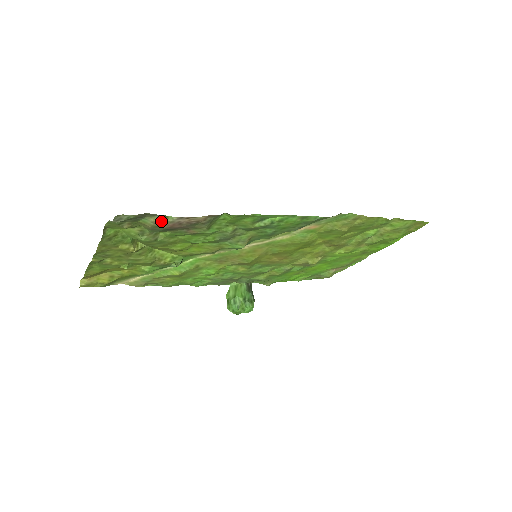
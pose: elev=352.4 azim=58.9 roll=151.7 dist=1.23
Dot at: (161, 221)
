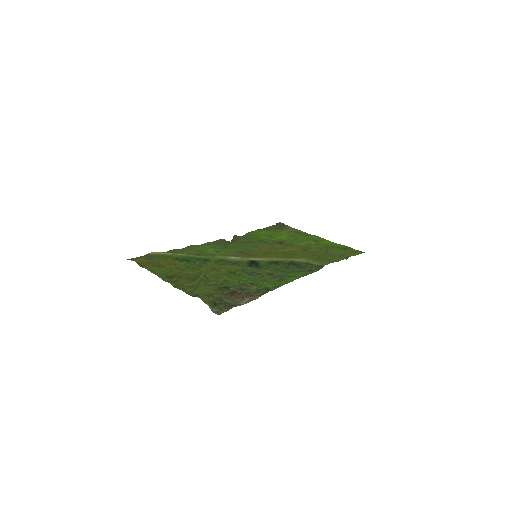
Dot at: (236, 302)
